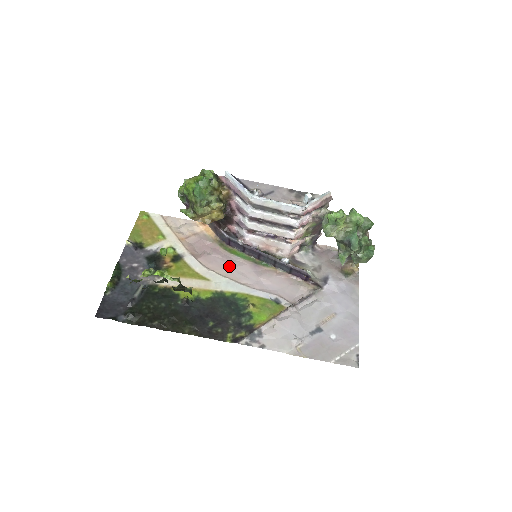
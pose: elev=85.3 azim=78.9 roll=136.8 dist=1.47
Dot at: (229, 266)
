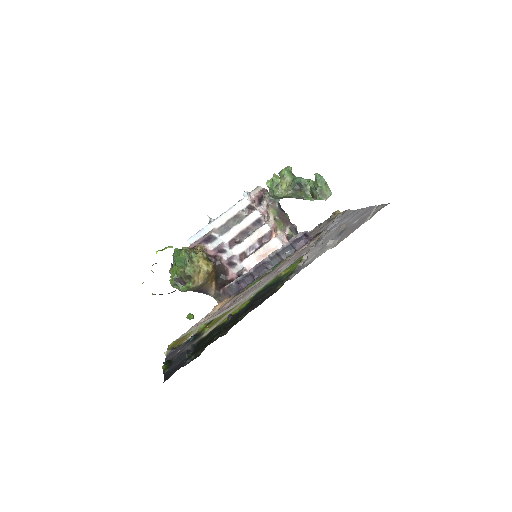
Dot at: (251, 290)
